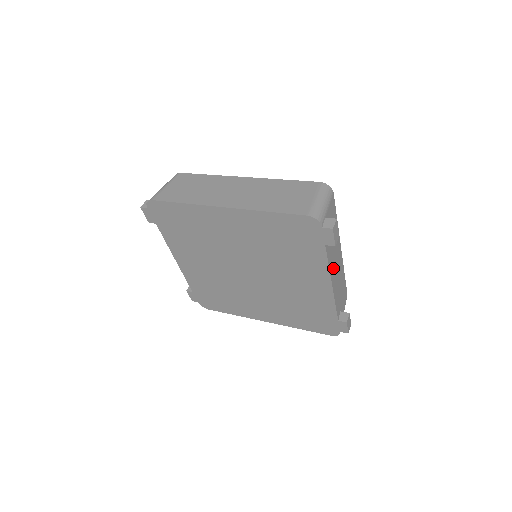
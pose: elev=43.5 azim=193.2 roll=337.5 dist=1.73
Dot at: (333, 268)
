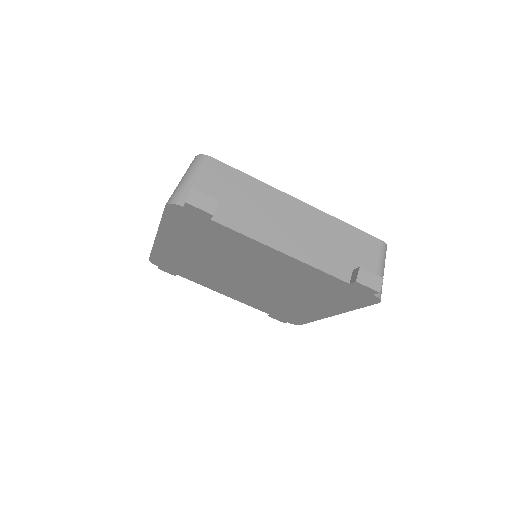
Dot at: (272, 232)
